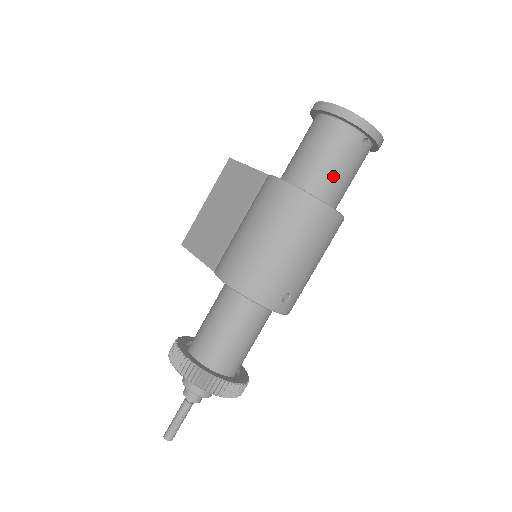
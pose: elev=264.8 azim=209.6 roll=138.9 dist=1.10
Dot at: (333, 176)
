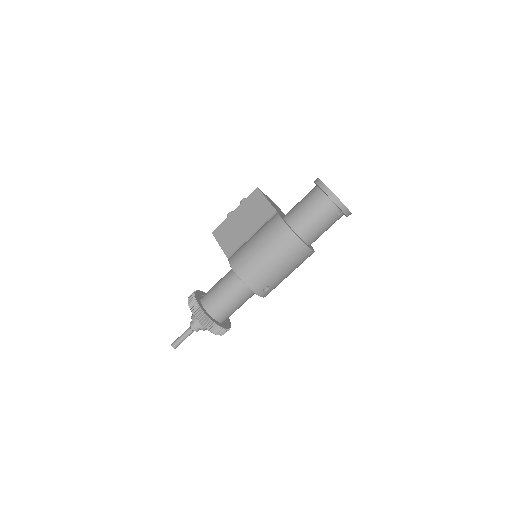
Dot at: (314, 228)
